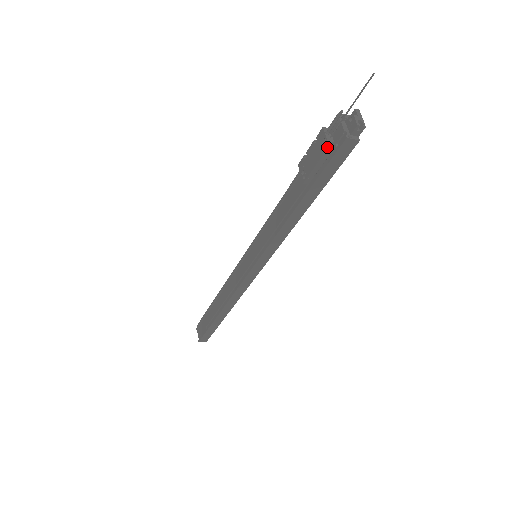
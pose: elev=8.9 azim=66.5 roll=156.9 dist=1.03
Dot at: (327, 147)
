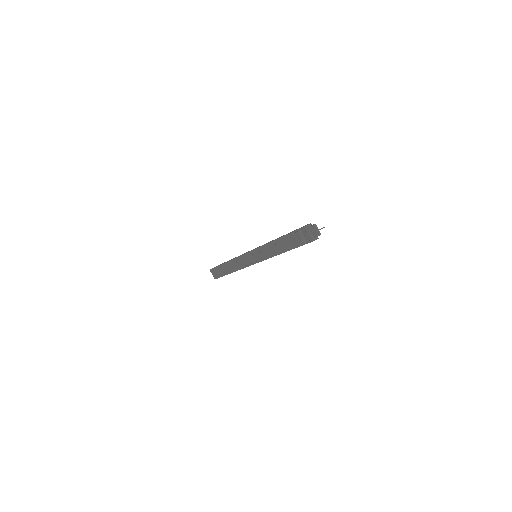
Dot at: (303, 243)
